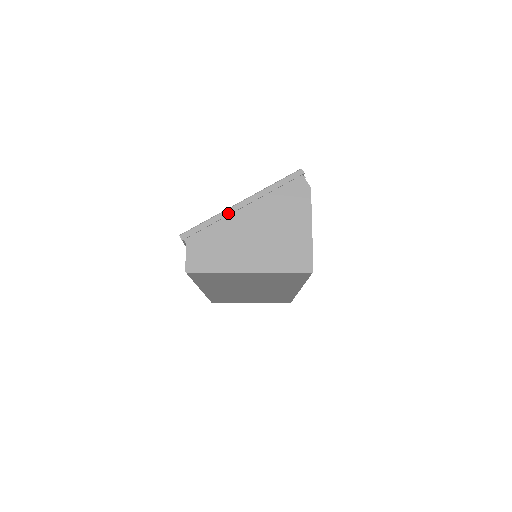
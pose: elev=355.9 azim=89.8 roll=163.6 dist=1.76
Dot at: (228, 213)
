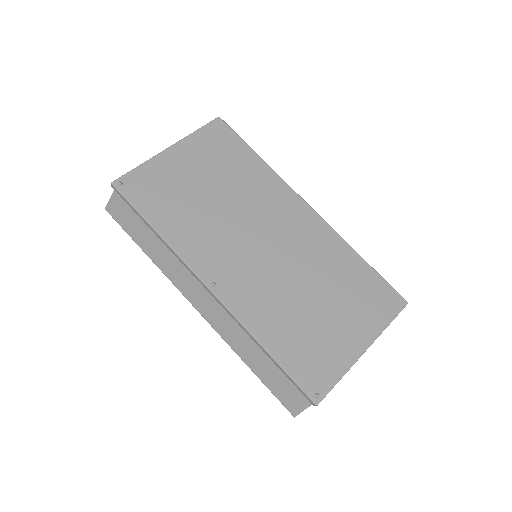
Dot at: occluded
